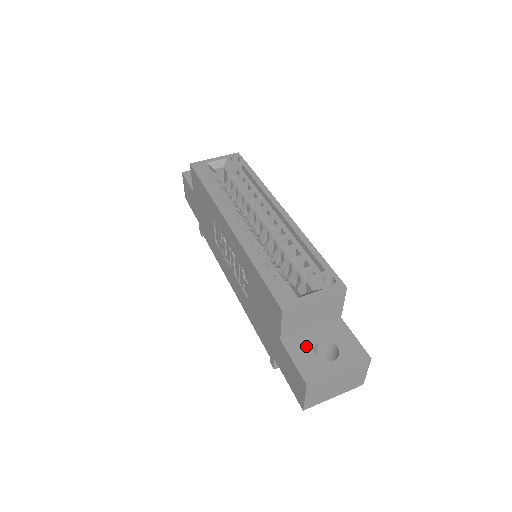
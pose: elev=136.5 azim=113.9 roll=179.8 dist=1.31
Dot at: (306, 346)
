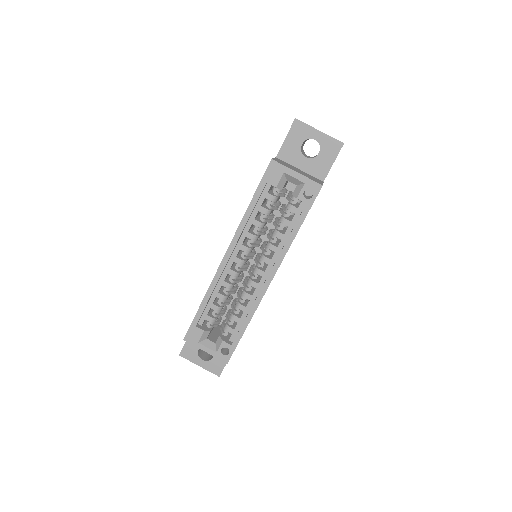
Dot at: occluded
